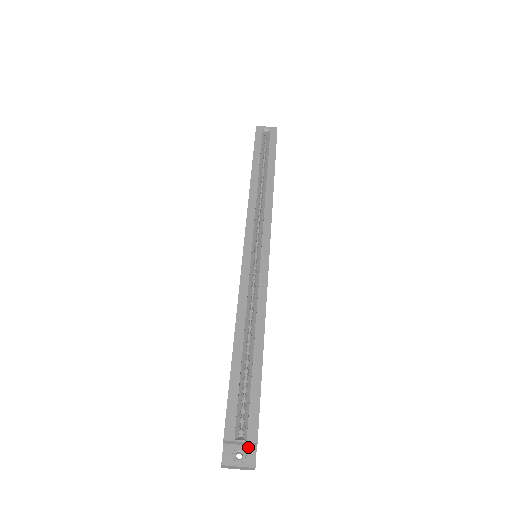
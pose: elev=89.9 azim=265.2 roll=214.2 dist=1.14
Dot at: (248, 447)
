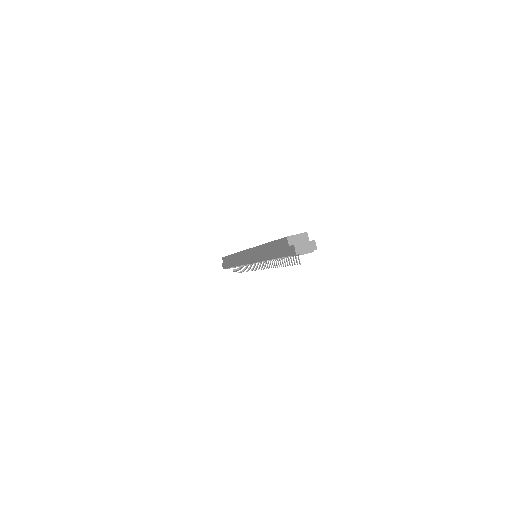
Dot at: occluded
